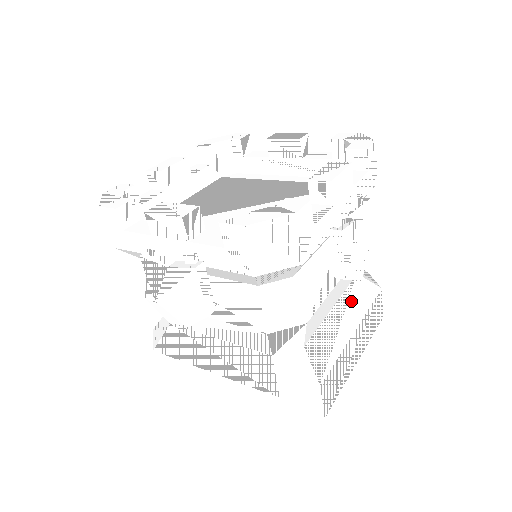
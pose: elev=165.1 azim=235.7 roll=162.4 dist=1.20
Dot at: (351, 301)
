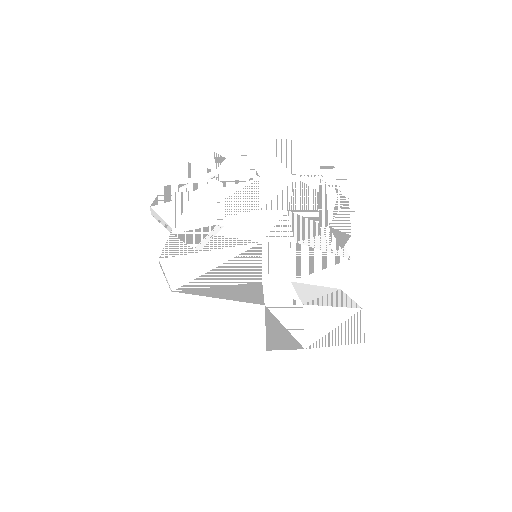
Dot at: (334, 294)
